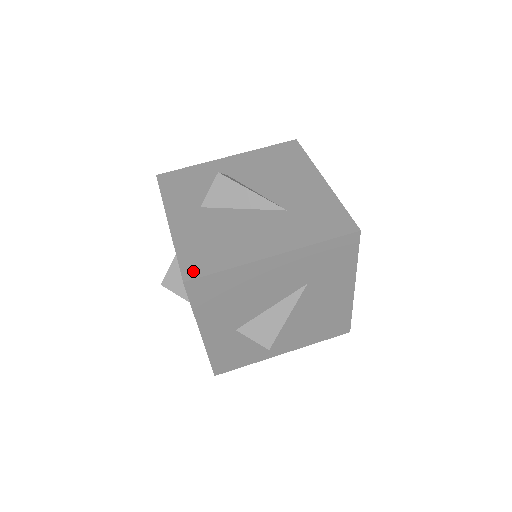
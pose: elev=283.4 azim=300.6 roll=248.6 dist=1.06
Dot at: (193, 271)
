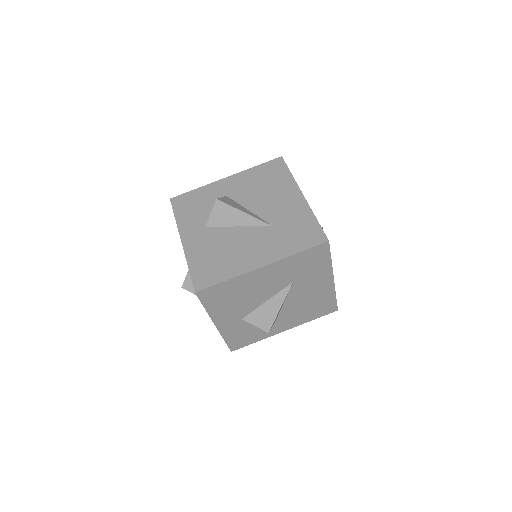
Dot at: (202, 283)
